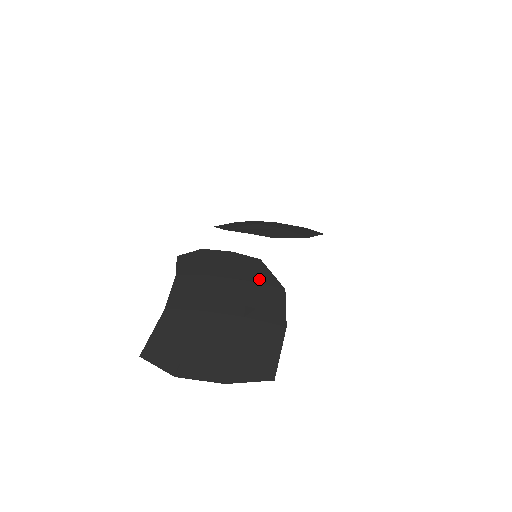
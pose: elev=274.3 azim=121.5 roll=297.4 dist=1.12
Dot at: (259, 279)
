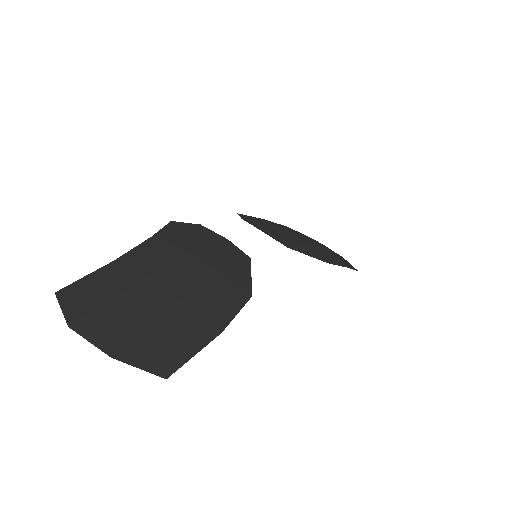
Dot at: (231, 275)
